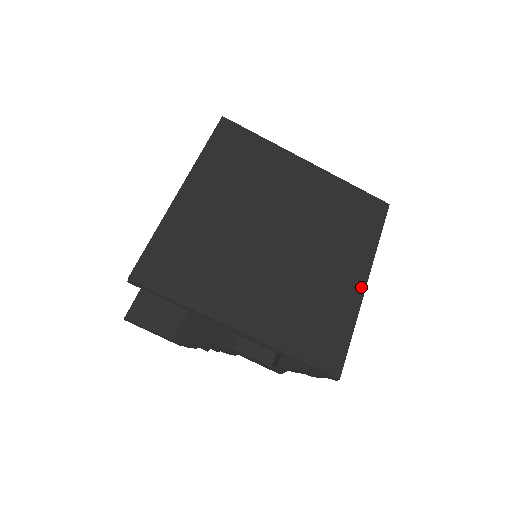
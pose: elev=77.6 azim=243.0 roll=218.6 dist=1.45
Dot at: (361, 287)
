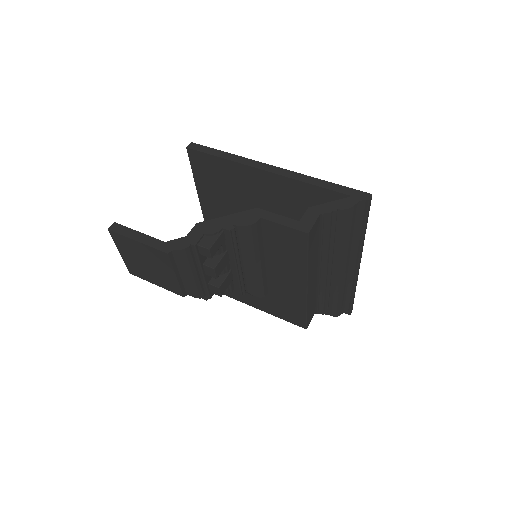
Dot at: occluded
